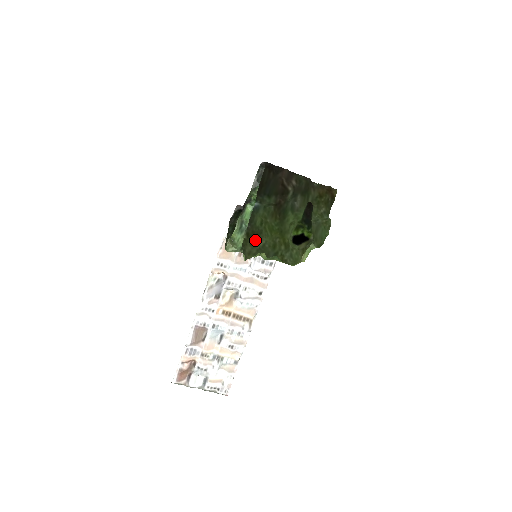
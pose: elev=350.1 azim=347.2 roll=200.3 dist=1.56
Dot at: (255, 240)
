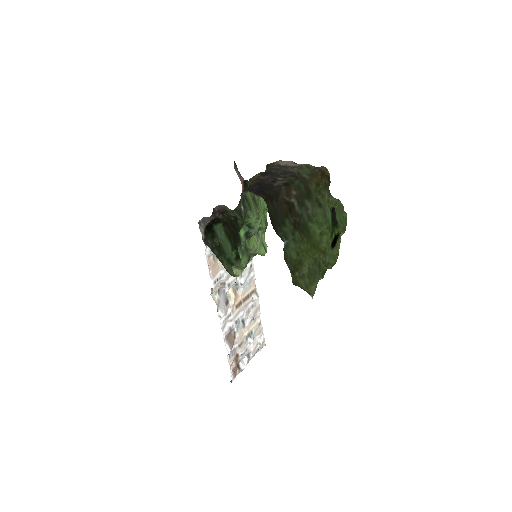
Dot at: (301, 271)
